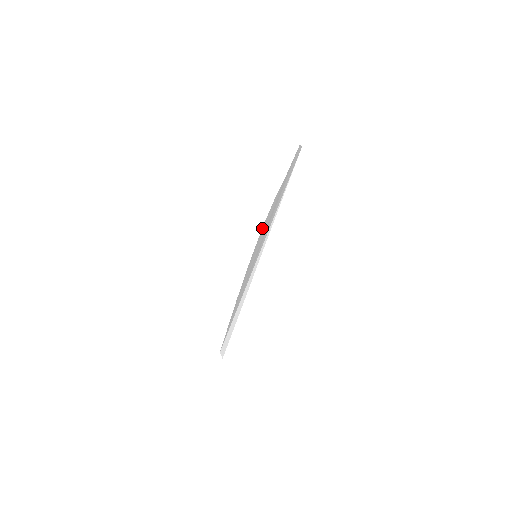
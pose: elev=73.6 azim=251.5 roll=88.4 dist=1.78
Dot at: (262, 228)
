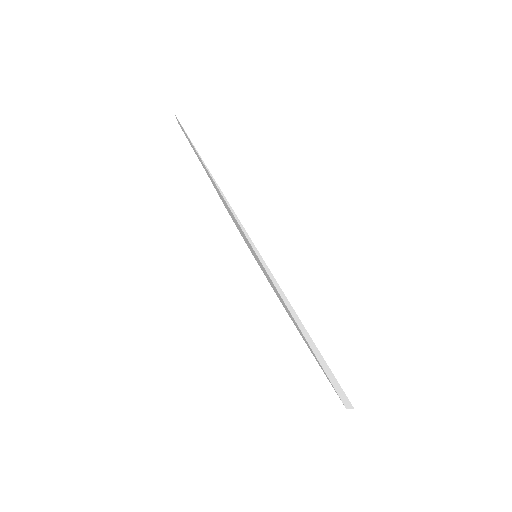
Dot at: occluded
